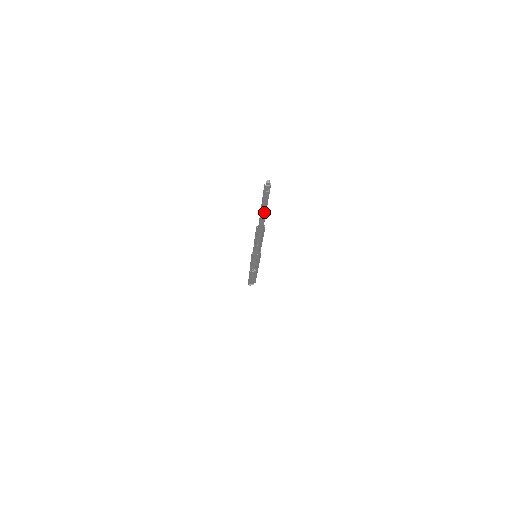
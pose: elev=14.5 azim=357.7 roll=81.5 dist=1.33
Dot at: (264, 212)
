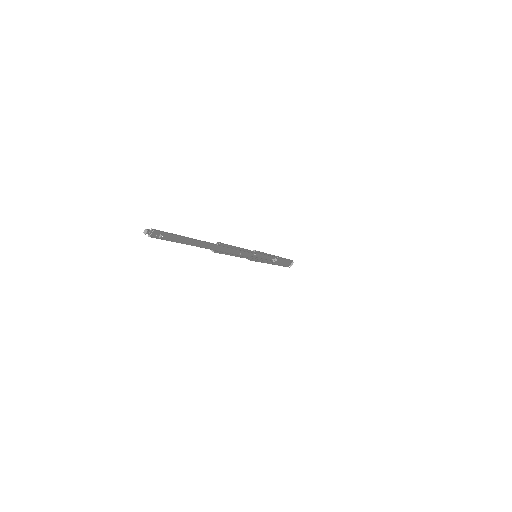
Dot at: (194, 242)
